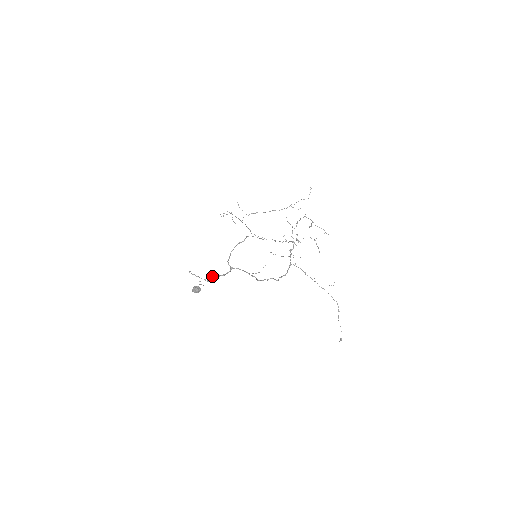
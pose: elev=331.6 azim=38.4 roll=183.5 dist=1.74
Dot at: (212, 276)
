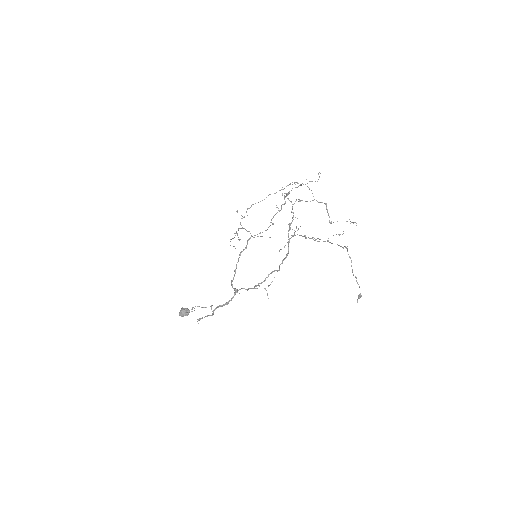
Dot at: (215, 308)
